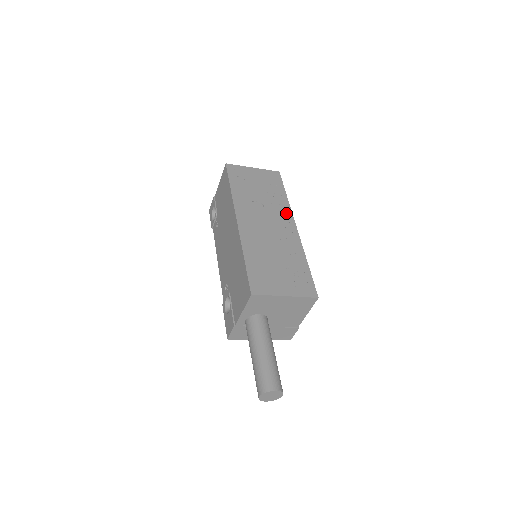
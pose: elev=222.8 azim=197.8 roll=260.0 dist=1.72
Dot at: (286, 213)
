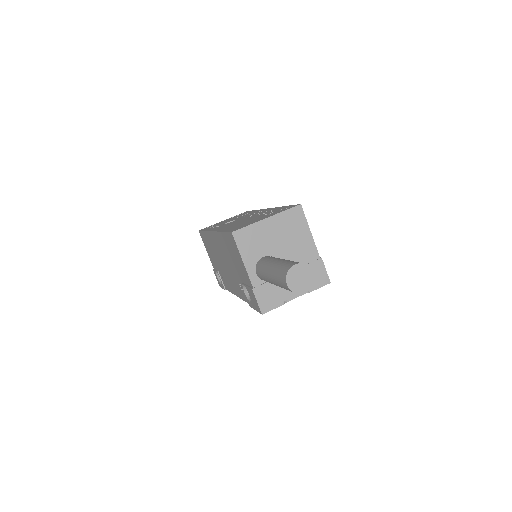
Dot at: (257, 211)
